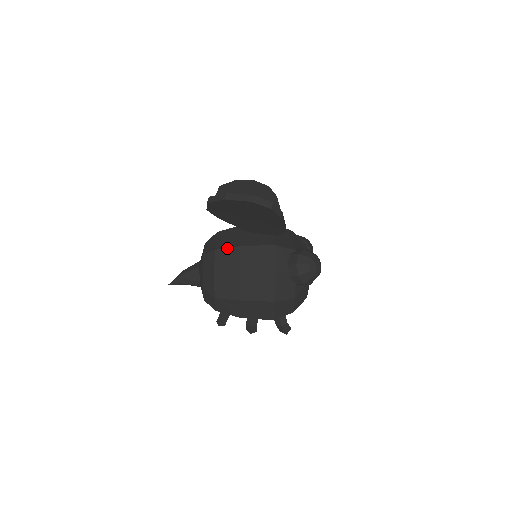
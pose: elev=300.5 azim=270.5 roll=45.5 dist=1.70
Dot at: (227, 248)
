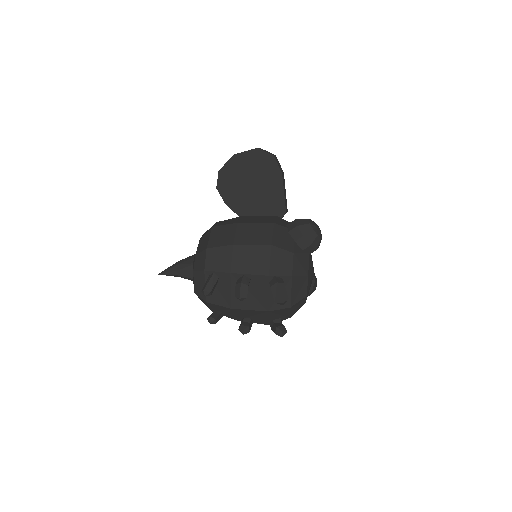
Dot at: (229, 219)
